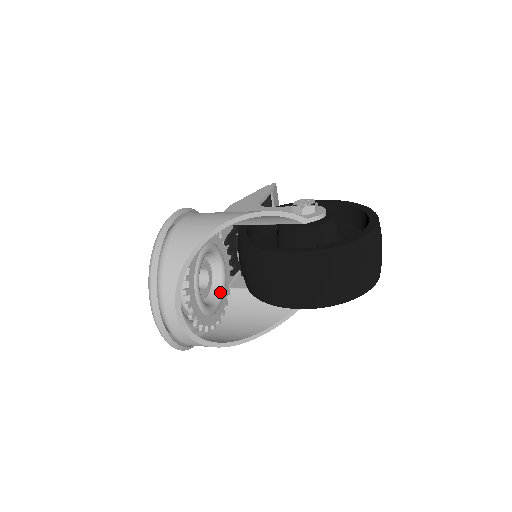
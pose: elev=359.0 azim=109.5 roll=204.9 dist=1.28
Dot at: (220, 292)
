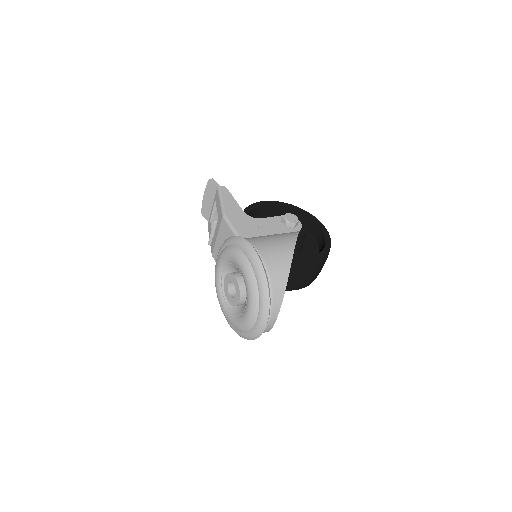
Dot at: occluded
